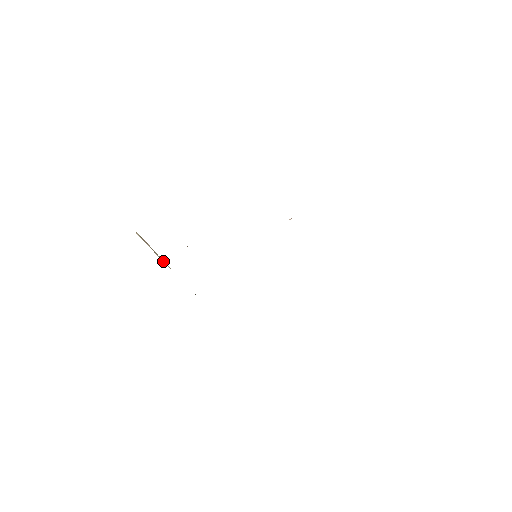
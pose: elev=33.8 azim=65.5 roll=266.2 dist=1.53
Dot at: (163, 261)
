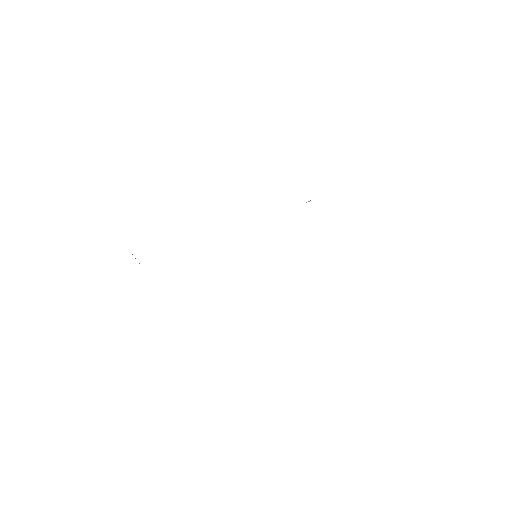
Dot at: occluded
